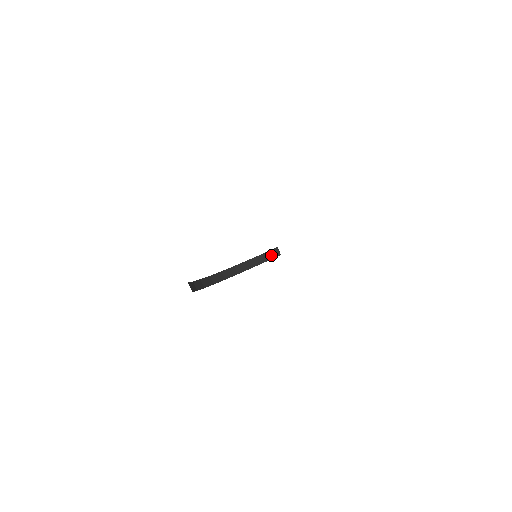
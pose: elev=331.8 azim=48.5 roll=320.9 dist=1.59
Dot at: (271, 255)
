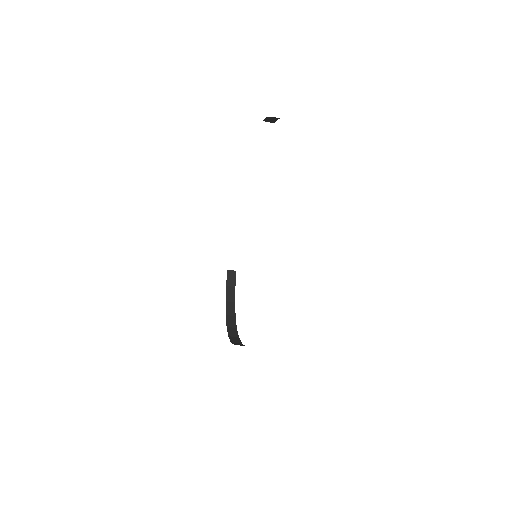
Dot at: (232, 279)
